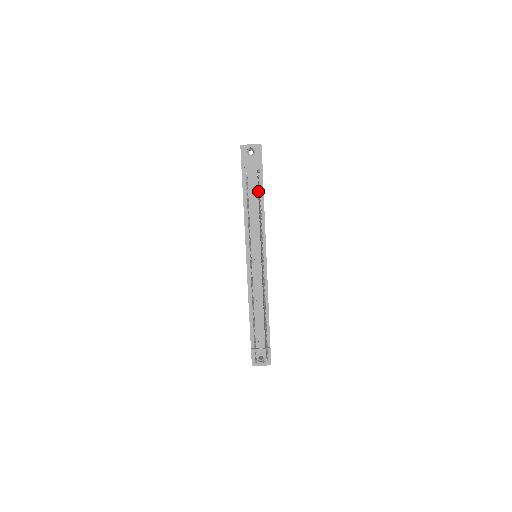
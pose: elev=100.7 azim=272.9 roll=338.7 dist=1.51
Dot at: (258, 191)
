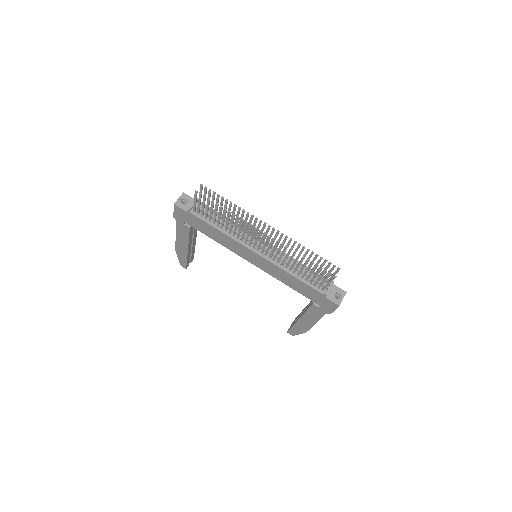
Dot at: occluded
